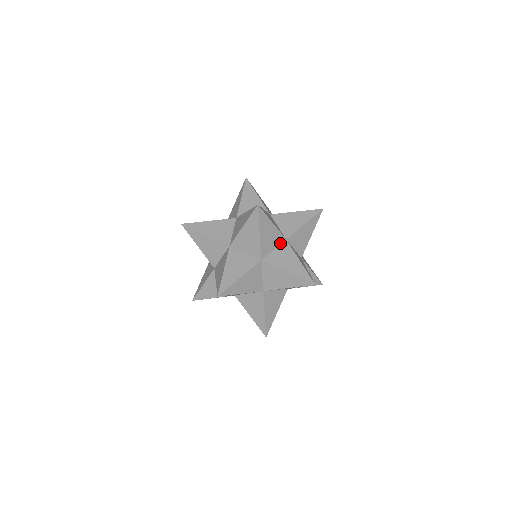
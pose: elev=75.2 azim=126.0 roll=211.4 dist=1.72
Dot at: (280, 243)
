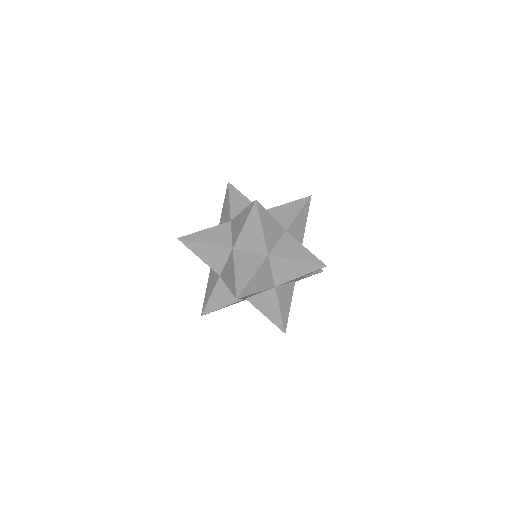
Dot at: (269, 263)
